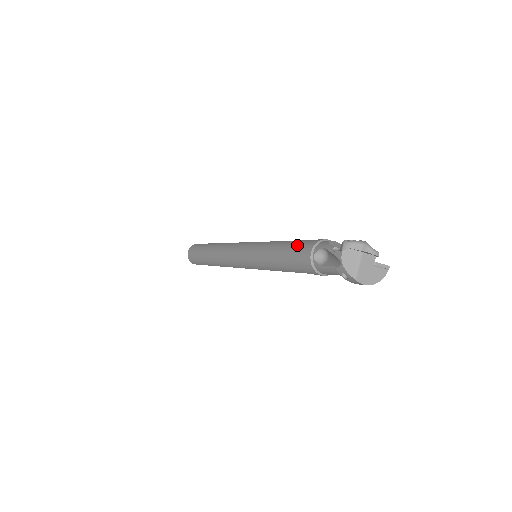
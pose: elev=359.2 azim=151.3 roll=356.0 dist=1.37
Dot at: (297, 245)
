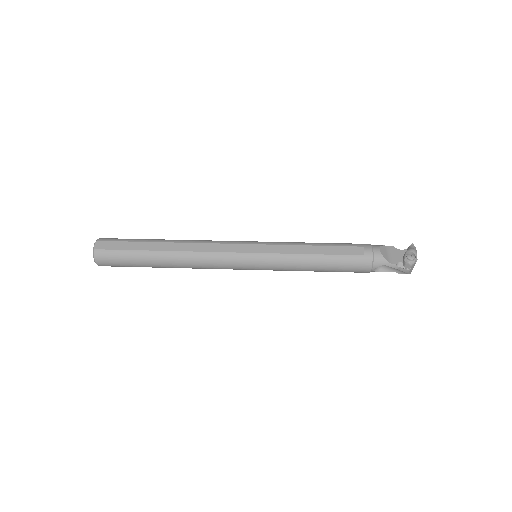
Dot at: (348, 263)
